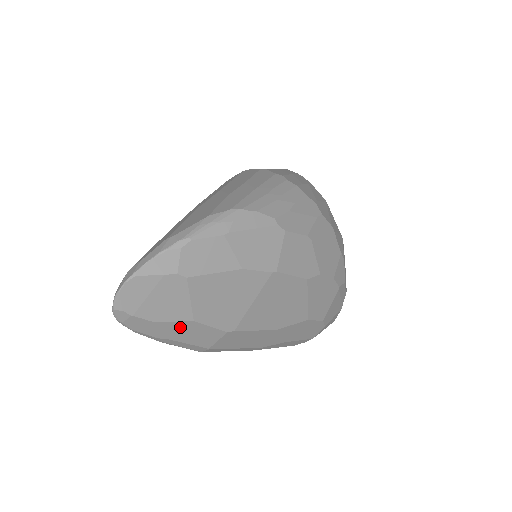
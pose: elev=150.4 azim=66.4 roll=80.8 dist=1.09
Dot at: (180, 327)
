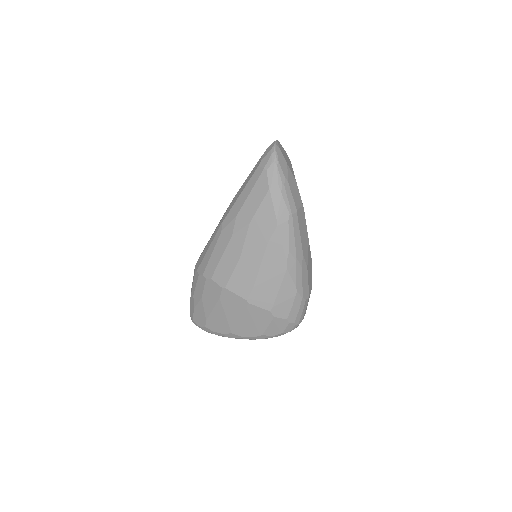
Dot at: (292, 179)
